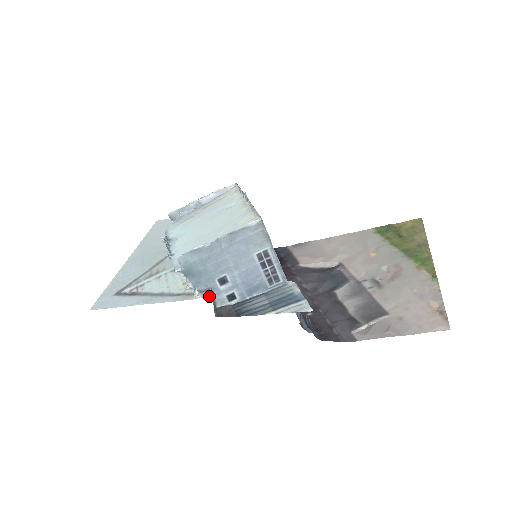
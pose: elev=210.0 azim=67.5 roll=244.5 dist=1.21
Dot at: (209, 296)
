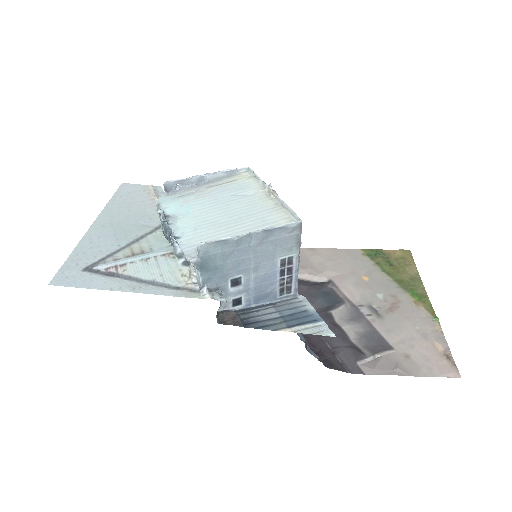
Dot at: (221, 298)
